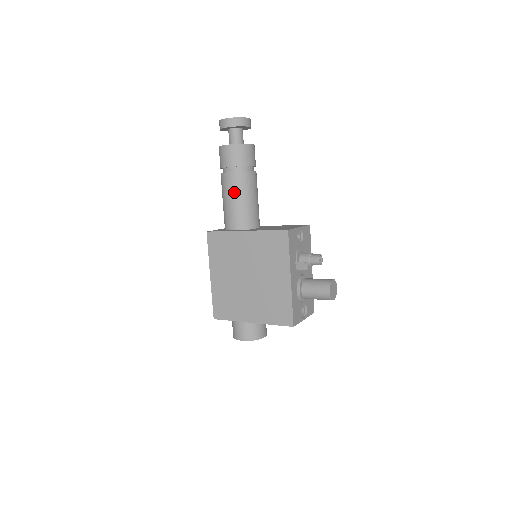
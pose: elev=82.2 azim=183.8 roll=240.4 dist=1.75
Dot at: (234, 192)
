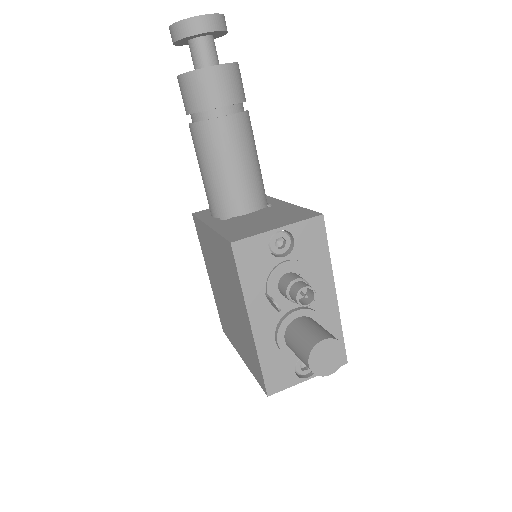
Dot at: (200, 157)
